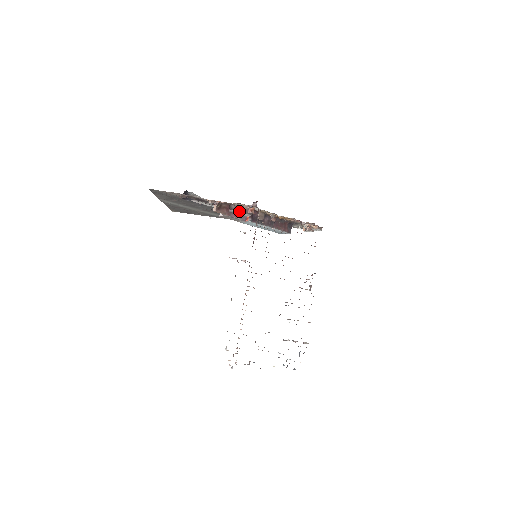
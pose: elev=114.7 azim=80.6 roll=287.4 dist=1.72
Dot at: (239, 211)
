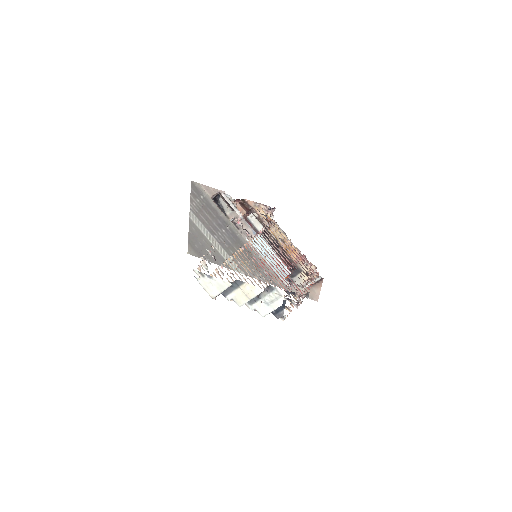
Dot at: occluded
